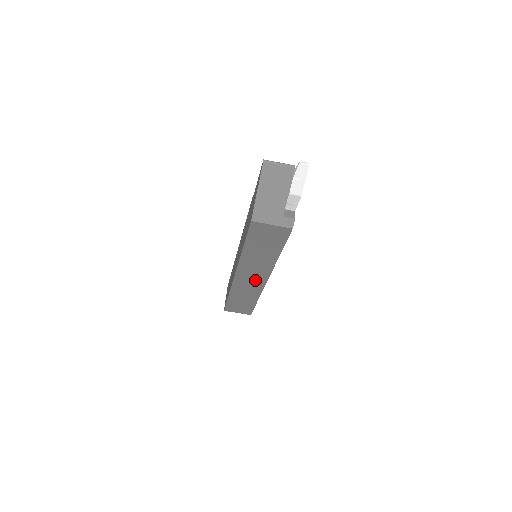
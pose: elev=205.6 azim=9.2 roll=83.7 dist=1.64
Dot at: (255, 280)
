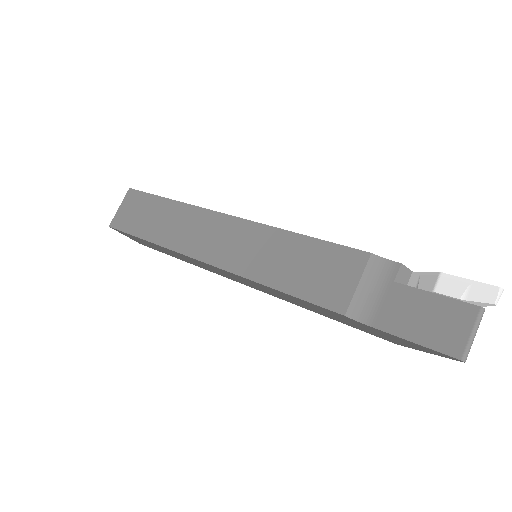
Dot at: occluded
